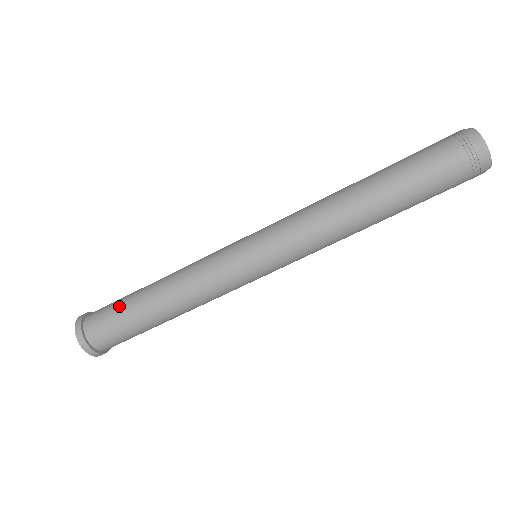
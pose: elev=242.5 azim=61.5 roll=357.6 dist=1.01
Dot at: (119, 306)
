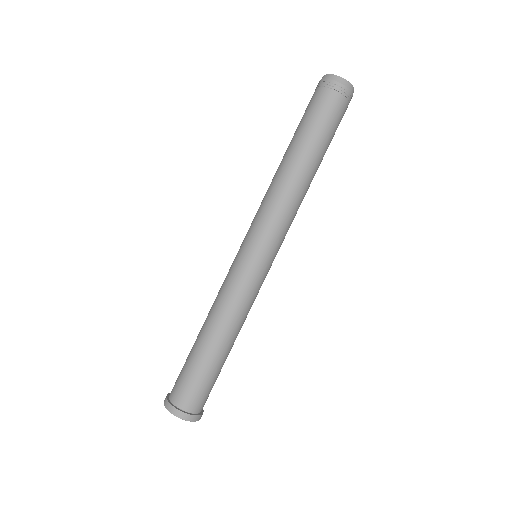
Dot at: (190, 368)
